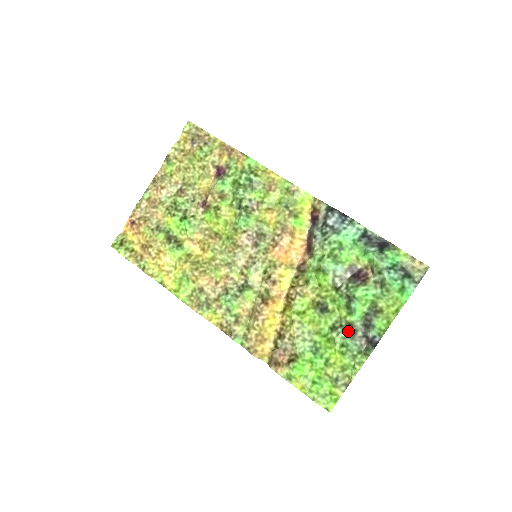
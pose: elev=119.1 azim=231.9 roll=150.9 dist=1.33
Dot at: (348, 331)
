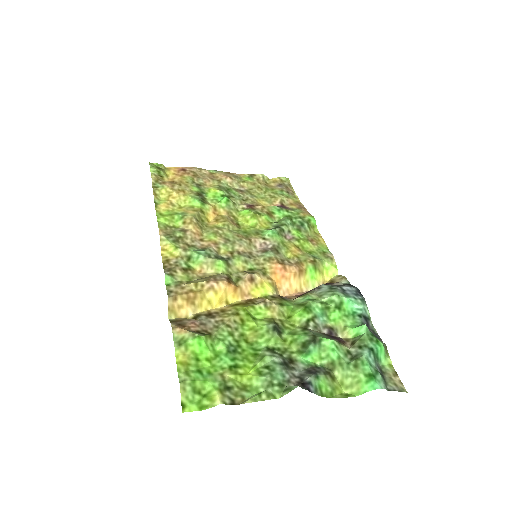
Dot at: (285, 362)
